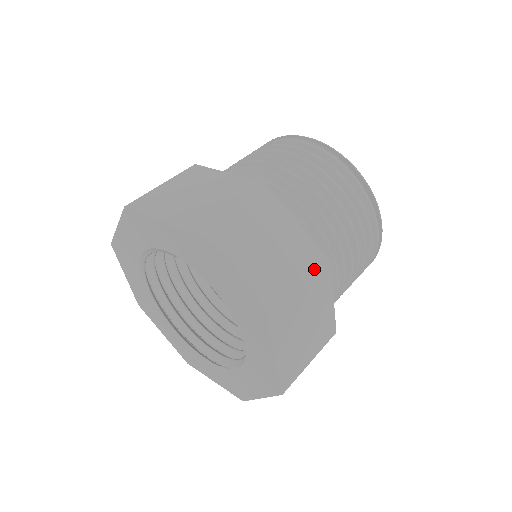
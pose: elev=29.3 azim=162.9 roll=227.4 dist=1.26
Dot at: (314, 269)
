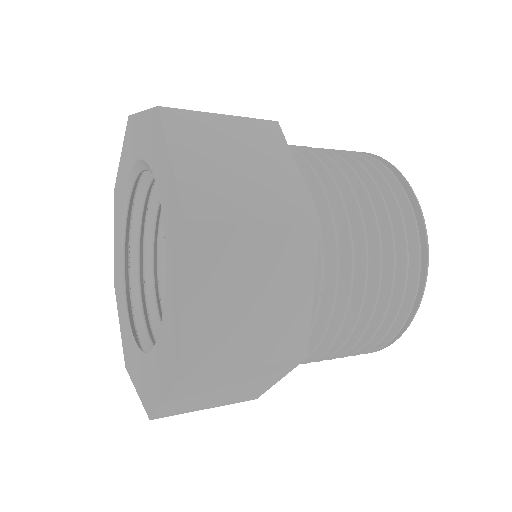
Dot at: (292, 215)
